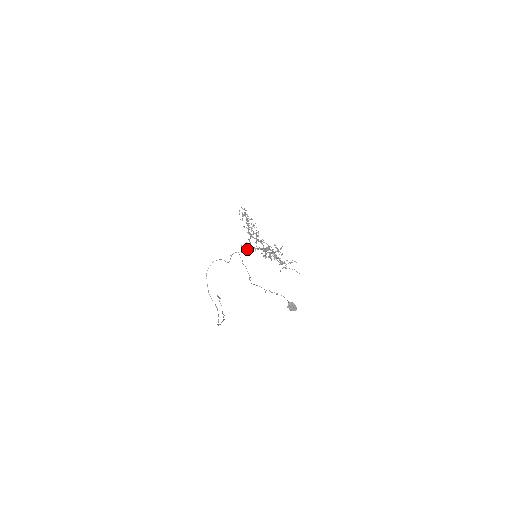
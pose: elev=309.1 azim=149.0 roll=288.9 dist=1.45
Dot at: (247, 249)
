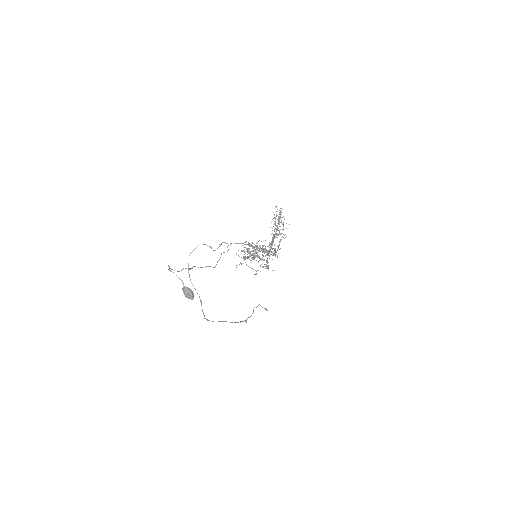
Dot at: occluded
